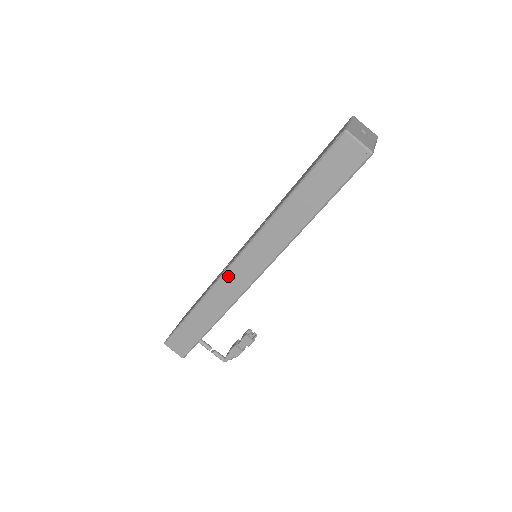
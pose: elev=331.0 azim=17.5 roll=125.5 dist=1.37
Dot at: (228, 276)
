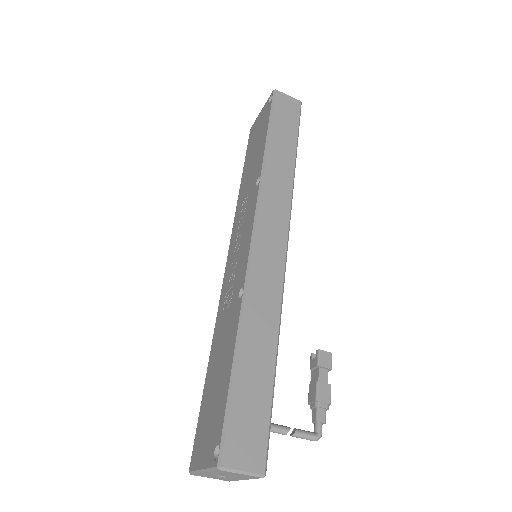
Dot at: (257, 257)
